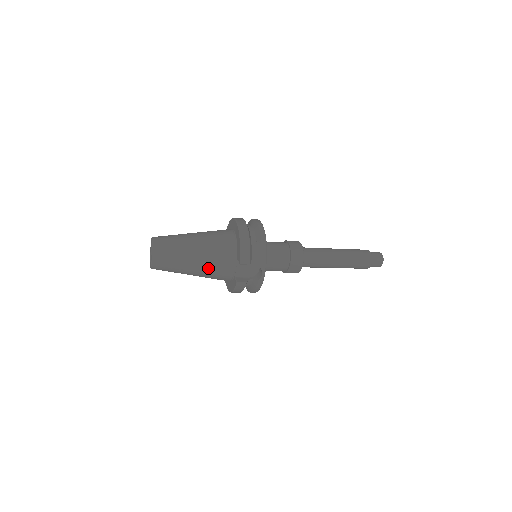
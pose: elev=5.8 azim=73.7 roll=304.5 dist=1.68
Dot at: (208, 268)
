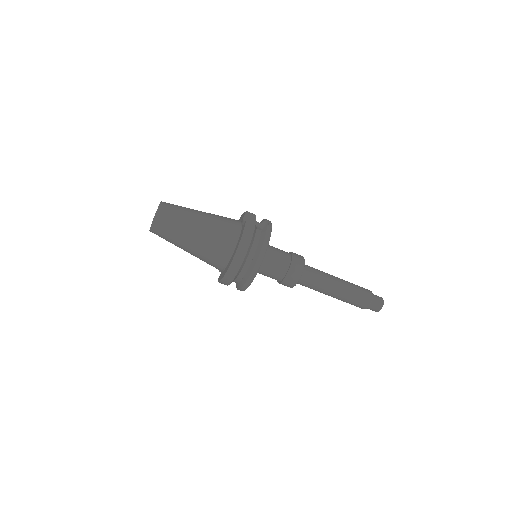
Dot at: (215, 218)
